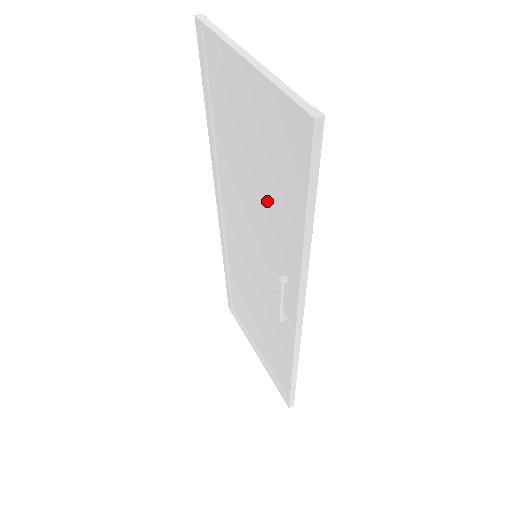
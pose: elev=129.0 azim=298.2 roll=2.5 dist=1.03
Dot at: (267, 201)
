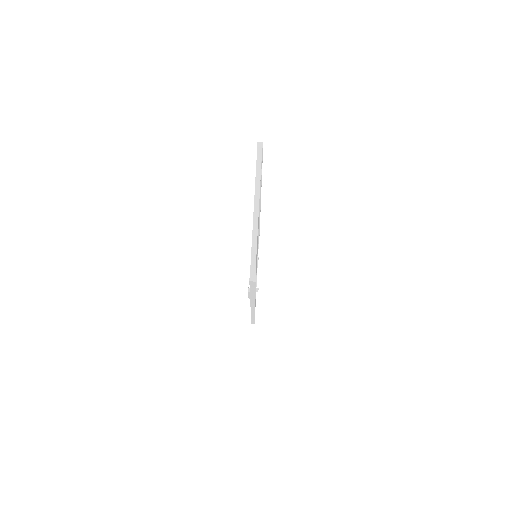
Dot at: occluded
